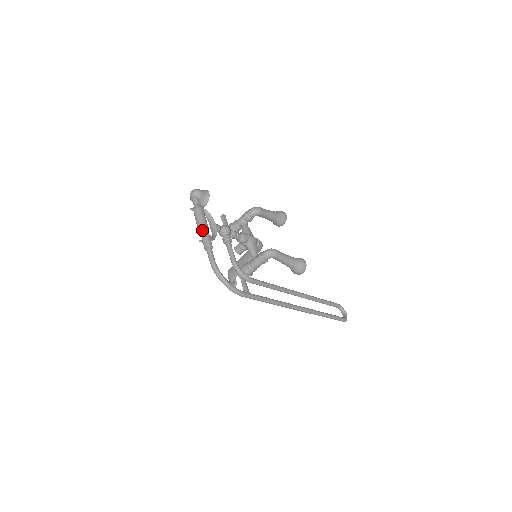
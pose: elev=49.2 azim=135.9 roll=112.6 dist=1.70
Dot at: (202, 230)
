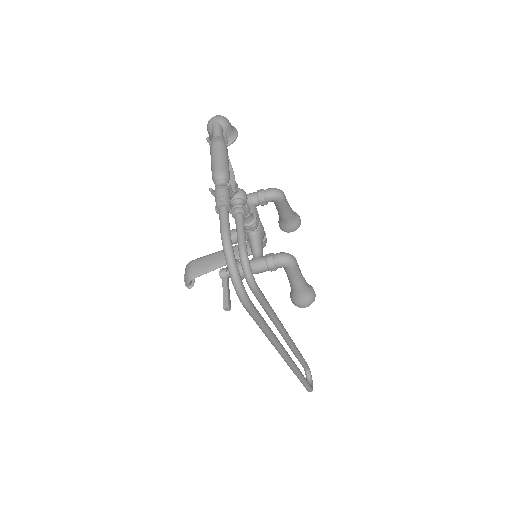
Dot at: (221, 175)
